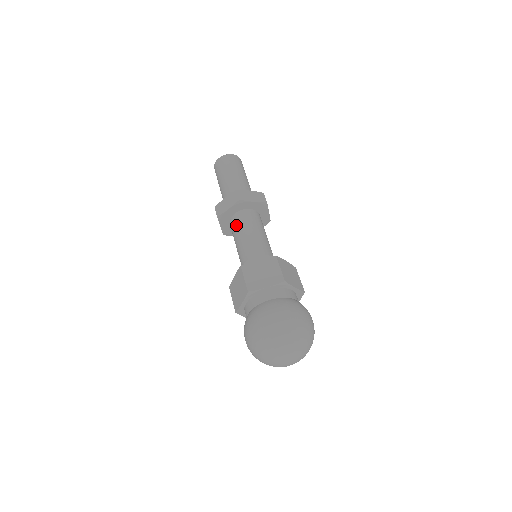
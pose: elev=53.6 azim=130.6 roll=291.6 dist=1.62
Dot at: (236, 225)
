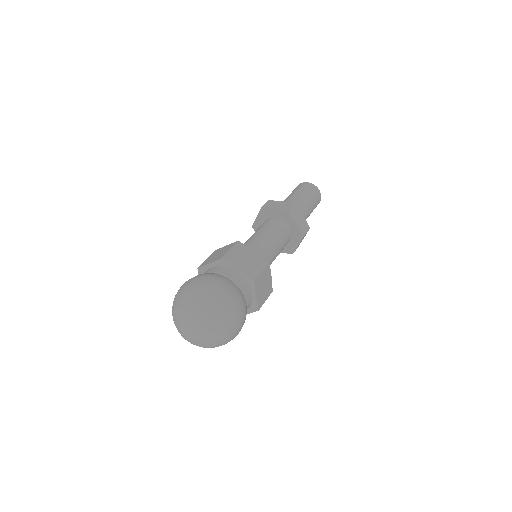
Dot at: occluded
